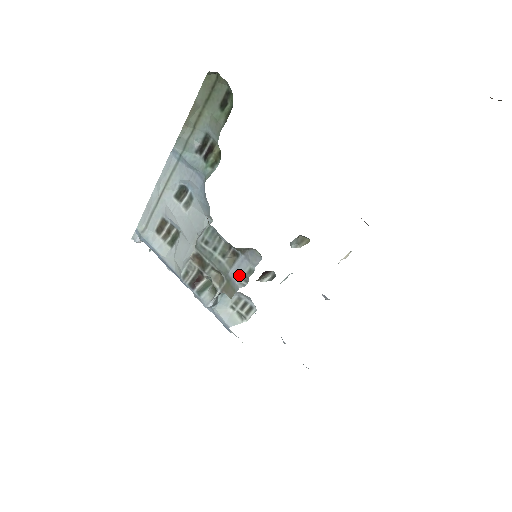
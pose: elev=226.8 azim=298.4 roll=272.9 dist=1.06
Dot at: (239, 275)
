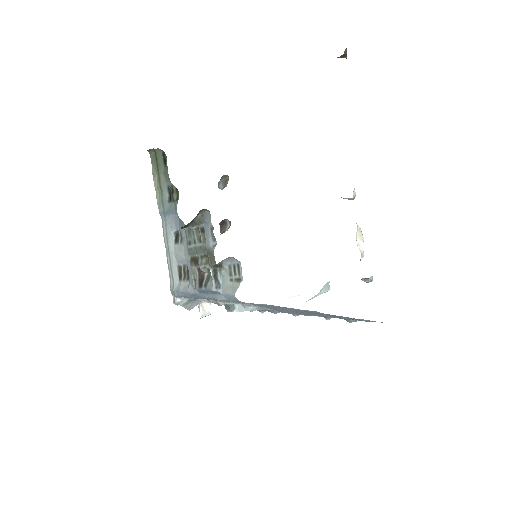
Dot at: (209, 240)
